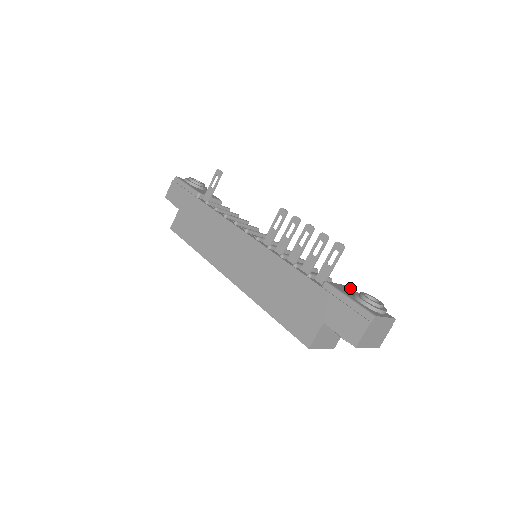
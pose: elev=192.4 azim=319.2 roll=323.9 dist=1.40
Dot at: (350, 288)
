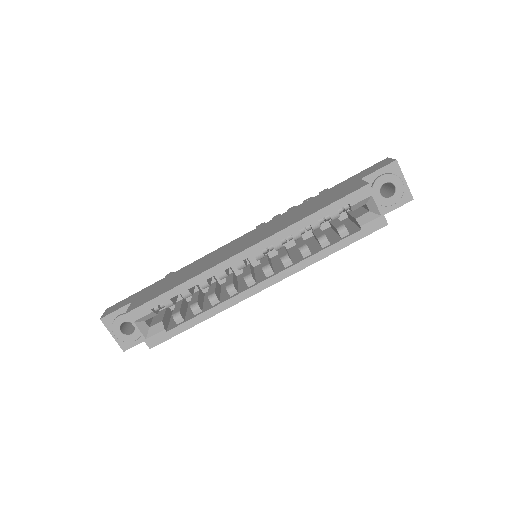
Dot at: occluded
